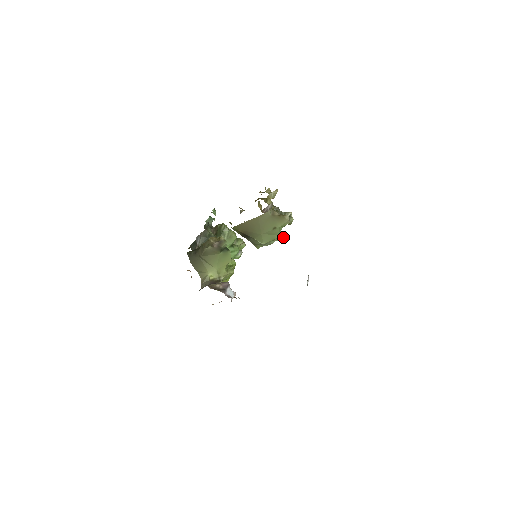
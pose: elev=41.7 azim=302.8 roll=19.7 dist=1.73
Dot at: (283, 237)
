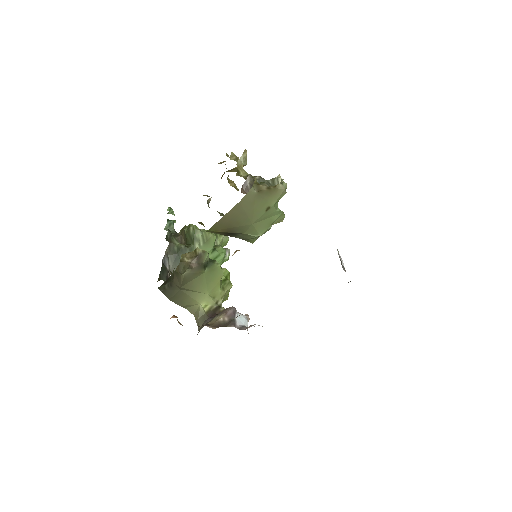
Dot at: (283, 215)
